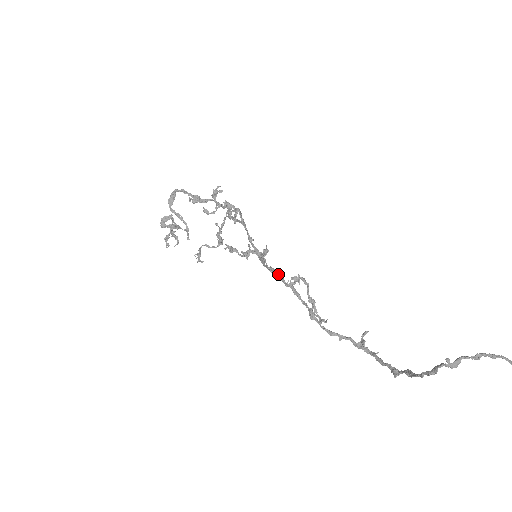
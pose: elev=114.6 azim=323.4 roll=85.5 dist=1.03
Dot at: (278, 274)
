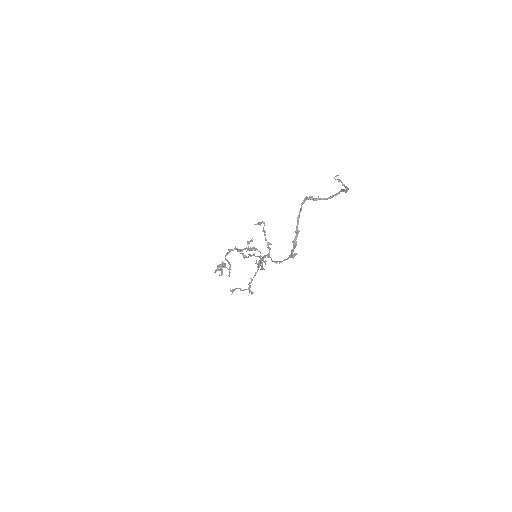
Dot at: (263, 257)
